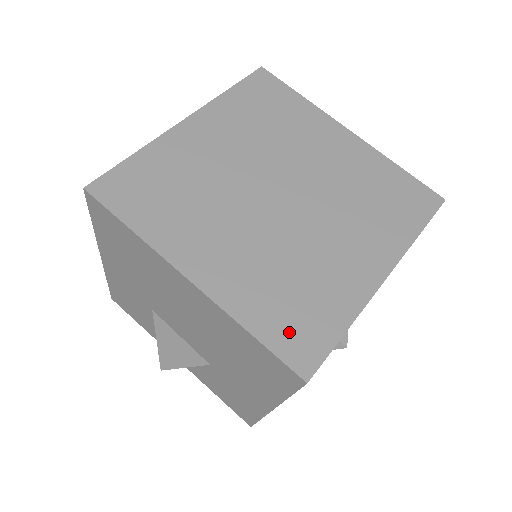
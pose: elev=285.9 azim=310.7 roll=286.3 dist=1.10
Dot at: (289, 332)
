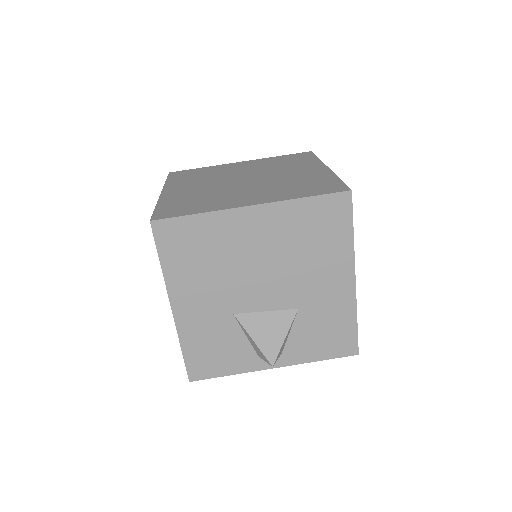
Dot at: (319, 189)
